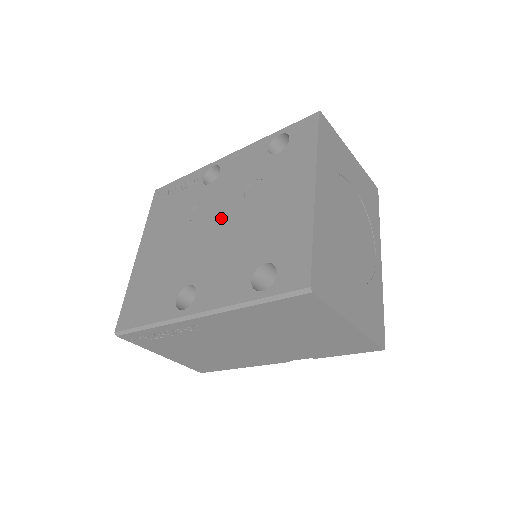
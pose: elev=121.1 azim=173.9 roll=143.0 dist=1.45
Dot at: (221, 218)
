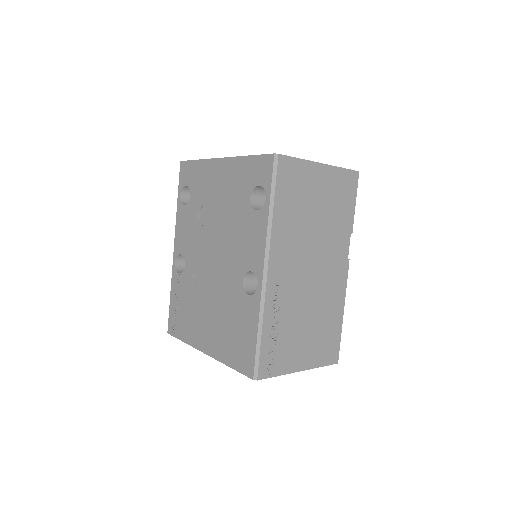
Dot at: (210, 248)
